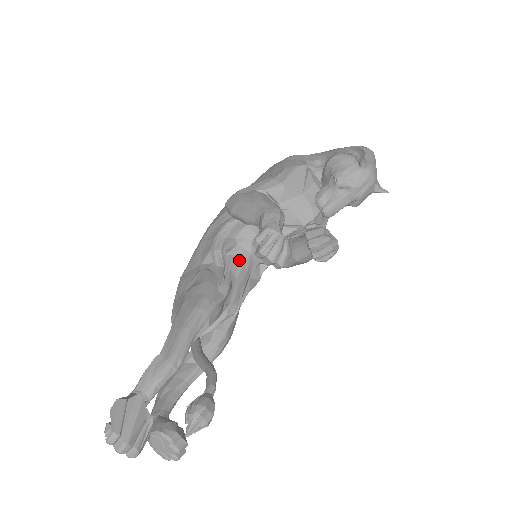
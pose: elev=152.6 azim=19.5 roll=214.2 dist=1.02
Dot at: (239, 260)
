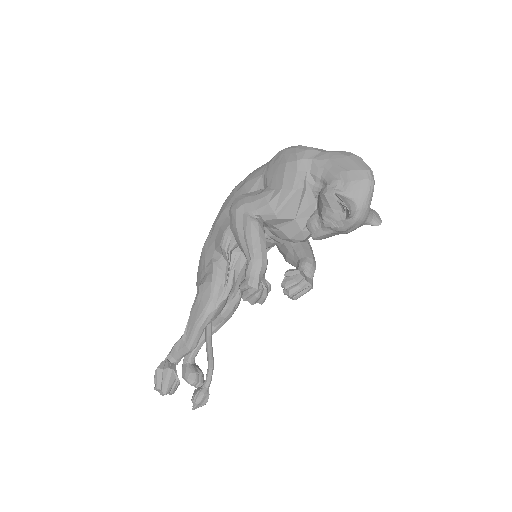
Dot at: (242, 257)
